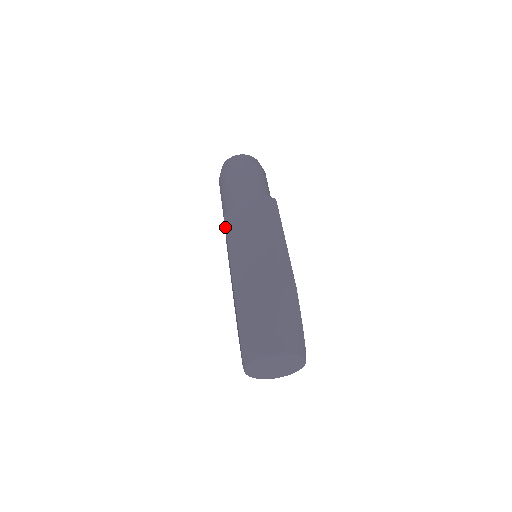
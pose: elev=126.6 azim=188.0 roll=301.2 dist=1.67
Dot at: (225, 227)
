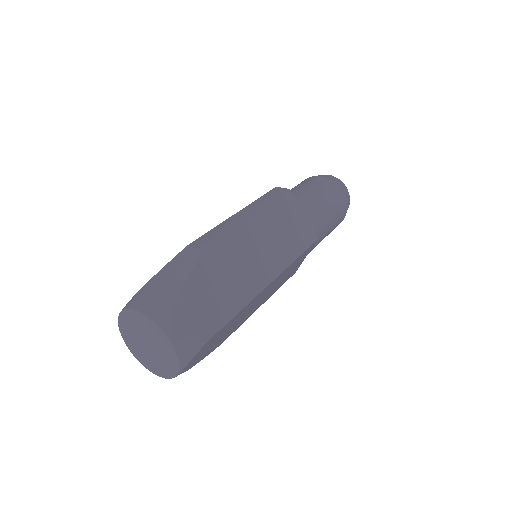
Dot at: occluded
